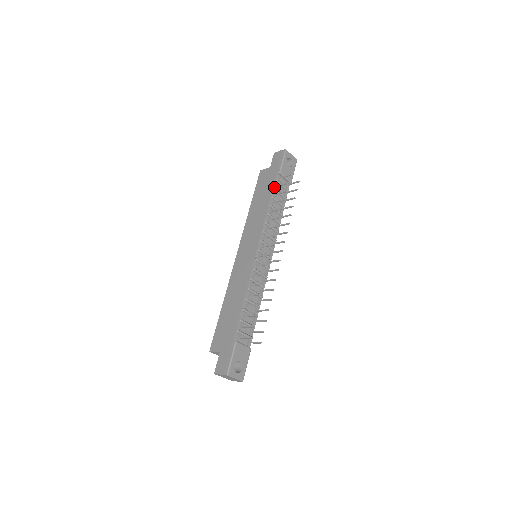
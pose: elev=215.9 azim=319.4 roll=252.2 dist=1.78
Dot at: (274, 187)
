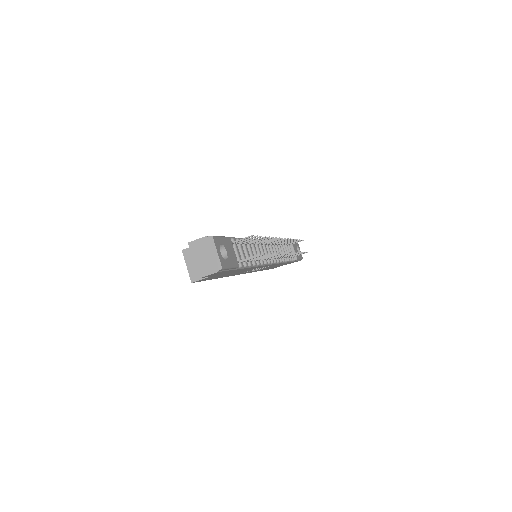
Dot at: occluded
